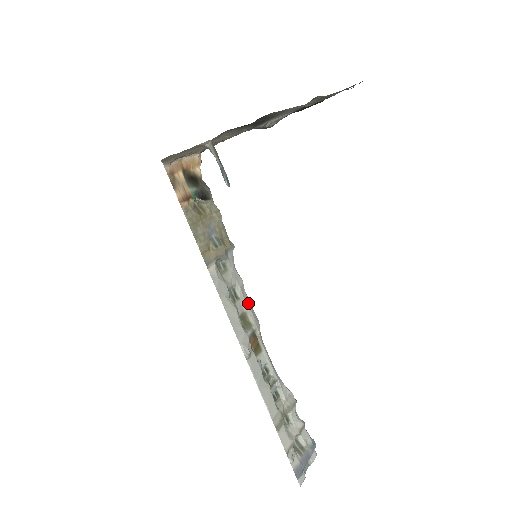
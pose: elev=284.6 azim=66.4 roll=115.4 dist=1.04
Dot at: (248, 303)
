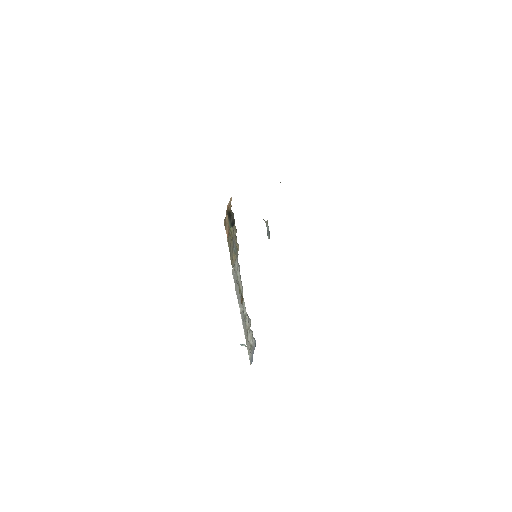
Dot at: occluded
